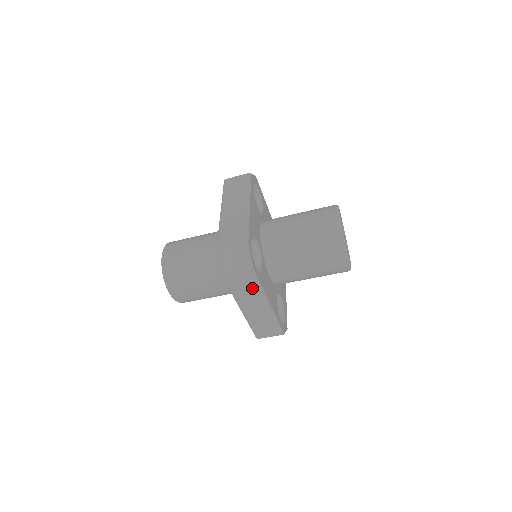
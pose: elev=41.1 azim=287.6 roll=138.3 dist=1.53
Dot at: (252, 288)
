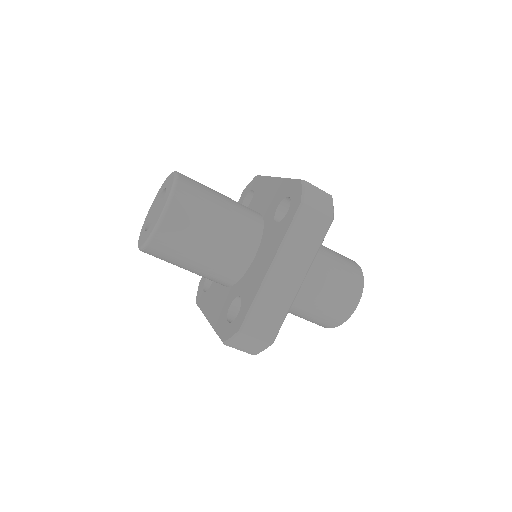
Dot at: occluded
